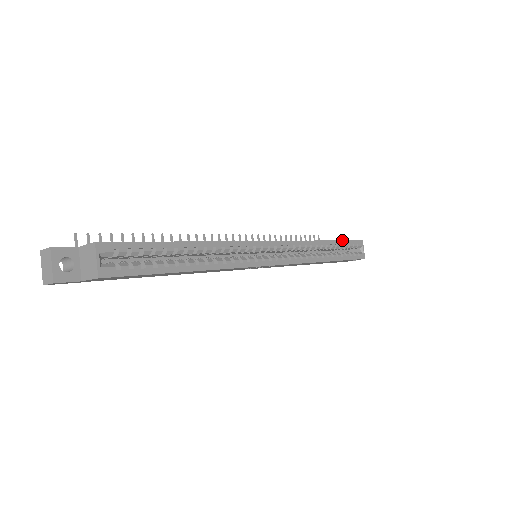
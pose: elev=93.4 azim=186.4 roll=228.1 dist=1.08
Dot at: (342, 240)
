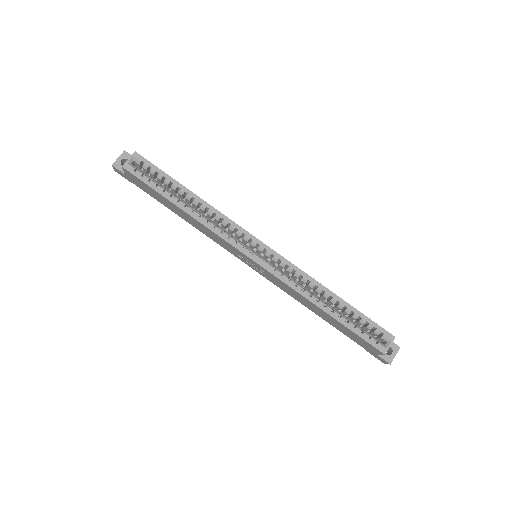
Dot at: (359, 311)
